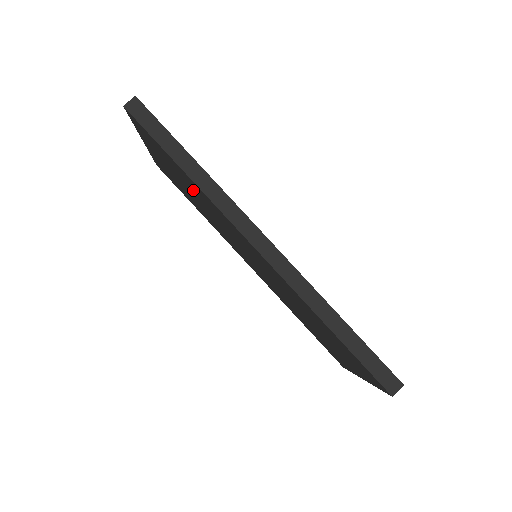
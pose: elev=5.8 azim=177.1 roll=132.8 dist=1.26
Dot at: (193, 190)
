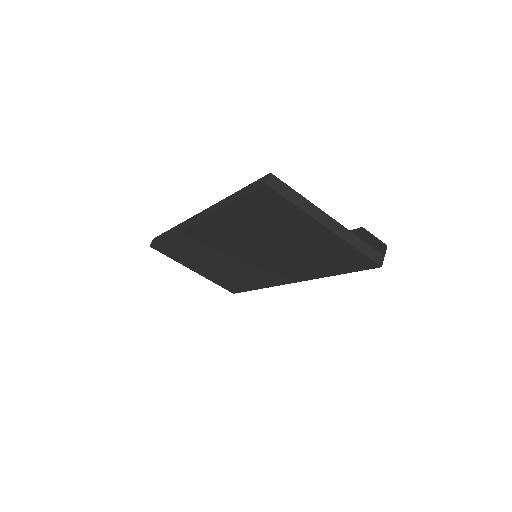
Dot at: (196, 252)
